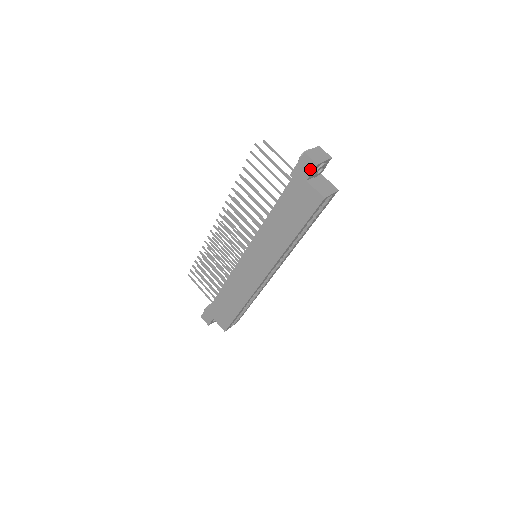
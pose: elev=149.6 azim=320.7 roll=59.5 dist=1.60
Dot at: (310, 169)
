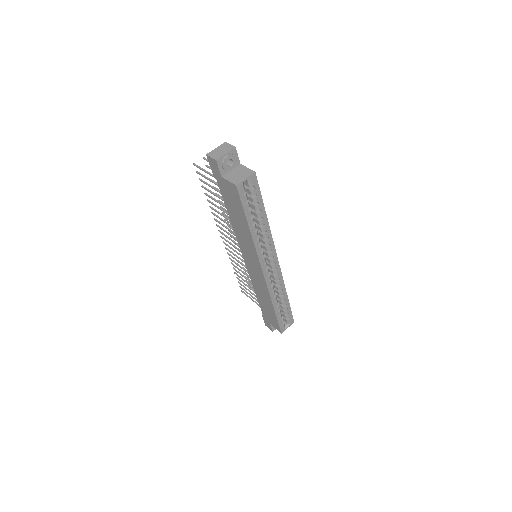
Dot at: (216, 166)
